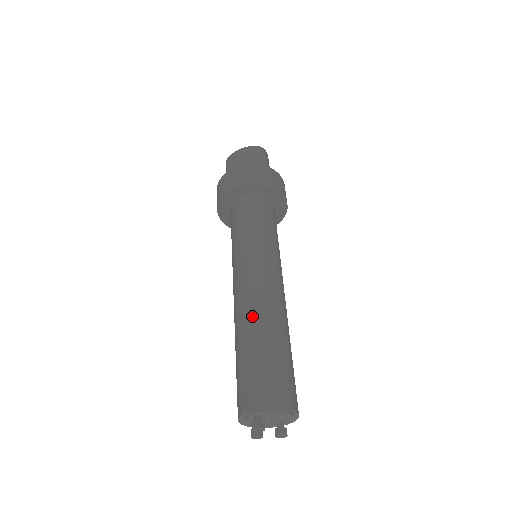
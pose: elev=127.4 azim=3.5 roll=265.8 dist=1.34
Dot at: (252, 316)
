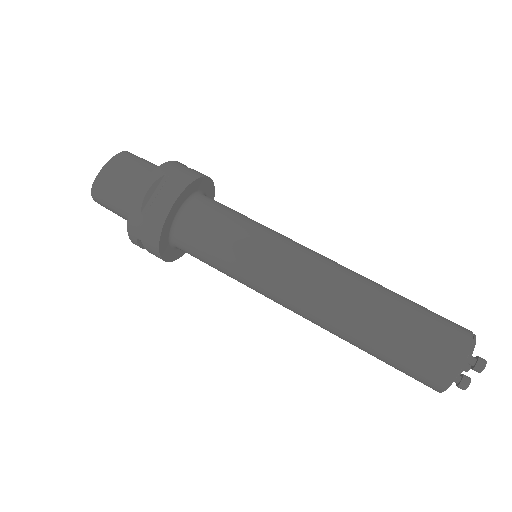
Dot at: (359, 292)
